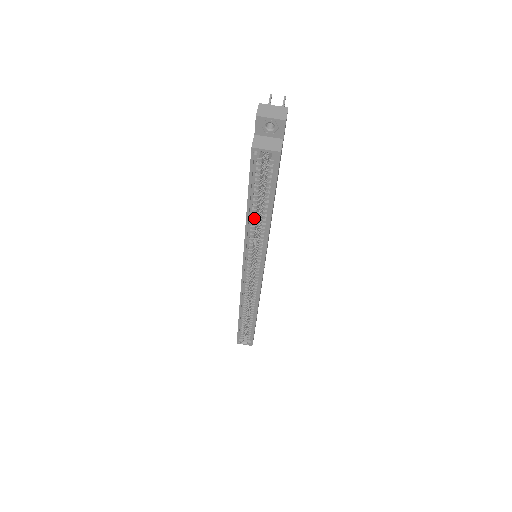
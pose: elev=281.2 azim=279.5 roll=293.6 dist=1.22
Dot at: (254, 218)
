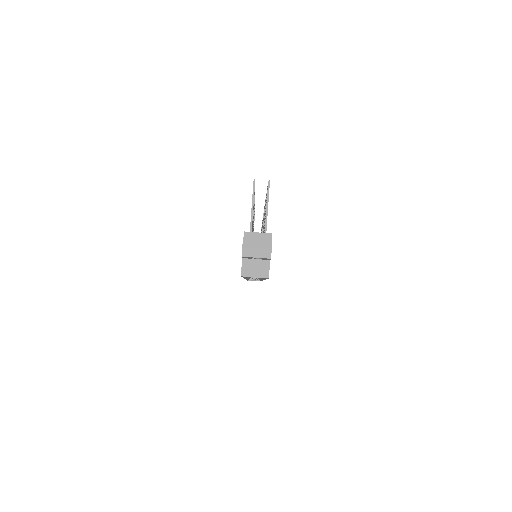
Dot at: occluded
